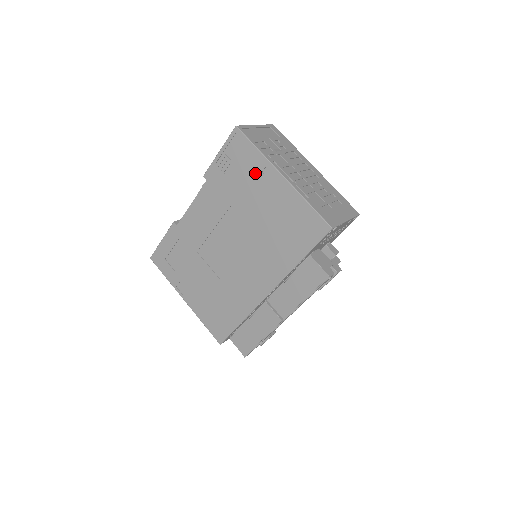
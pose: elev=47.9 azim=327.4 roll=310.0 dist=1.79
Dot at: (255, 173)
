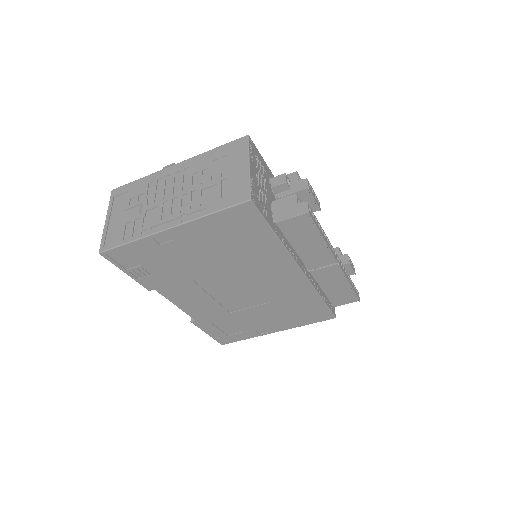
Dot at: (159, 251)
